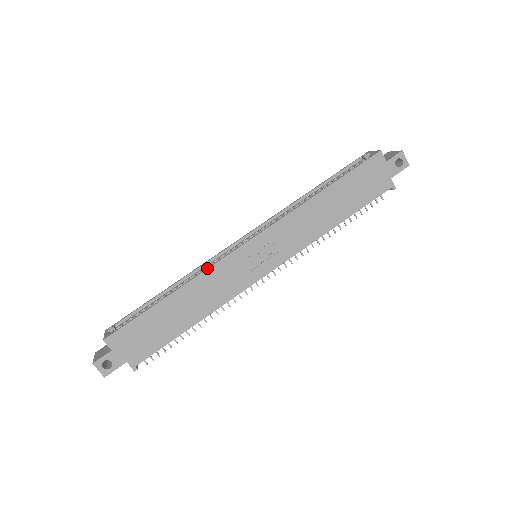
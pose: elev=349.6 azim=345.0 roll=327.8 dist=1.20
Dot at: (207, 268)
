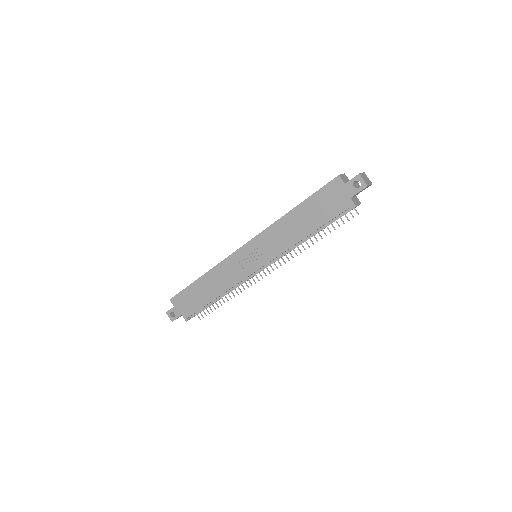
Dot at: (220, 262)
